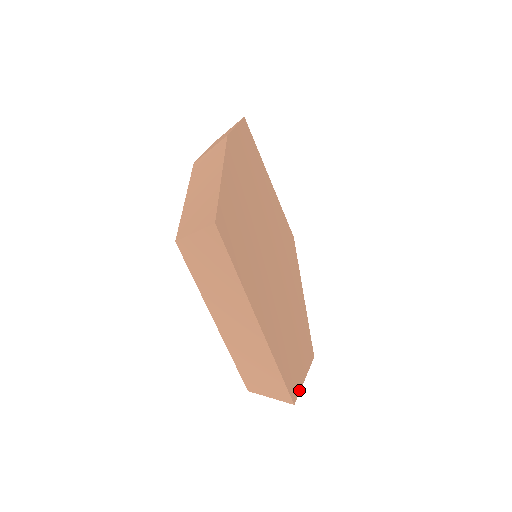
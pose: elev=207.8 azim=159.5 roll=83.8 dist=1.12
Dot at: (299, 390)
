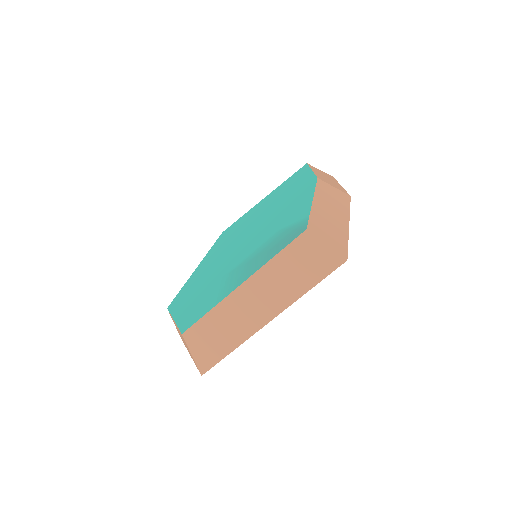
Dot at: occluded
